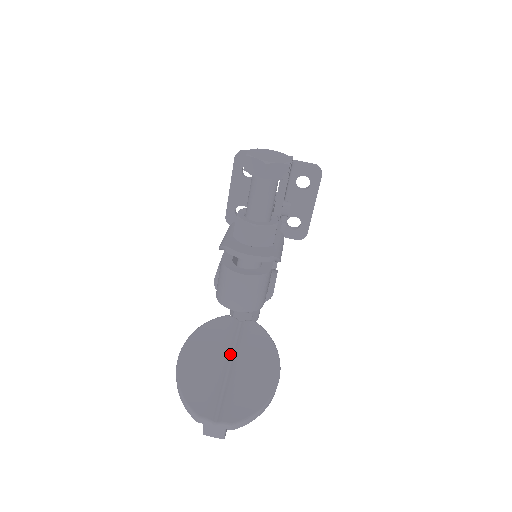
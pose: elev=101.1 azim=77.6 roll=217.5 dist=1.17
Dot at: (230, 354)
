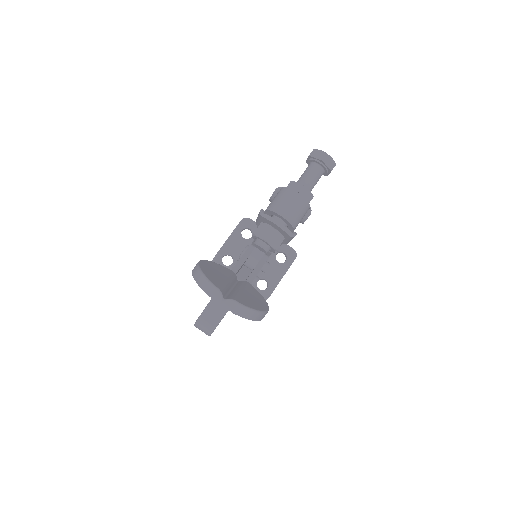
Dot at: (232, 285)
